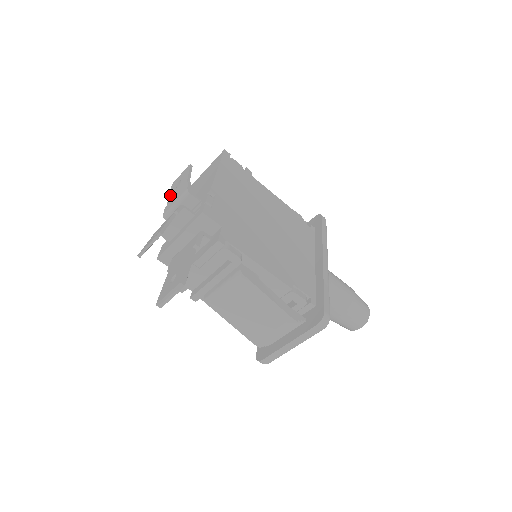
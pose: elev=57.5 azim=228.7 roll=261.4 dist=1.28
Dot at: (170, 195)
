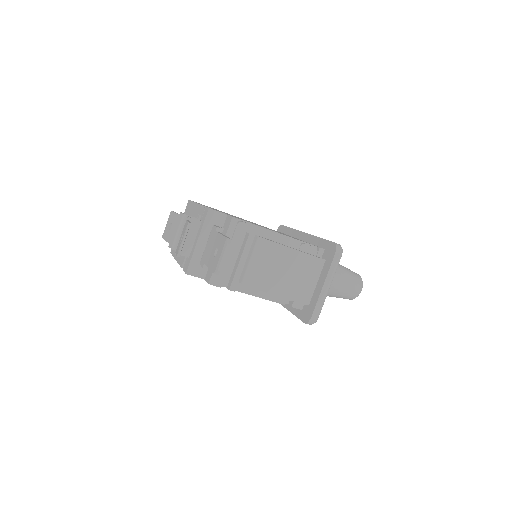
Dot at: (167, 238)
